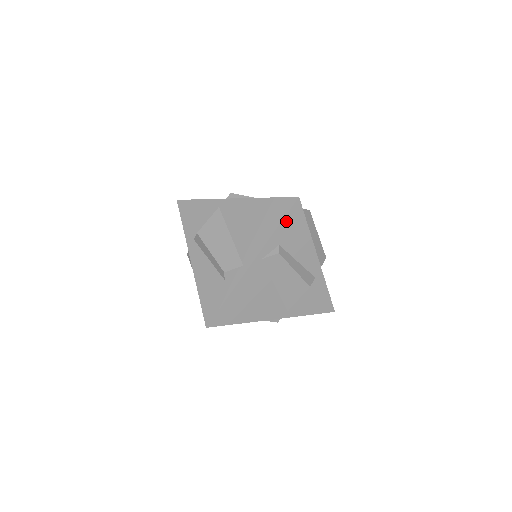
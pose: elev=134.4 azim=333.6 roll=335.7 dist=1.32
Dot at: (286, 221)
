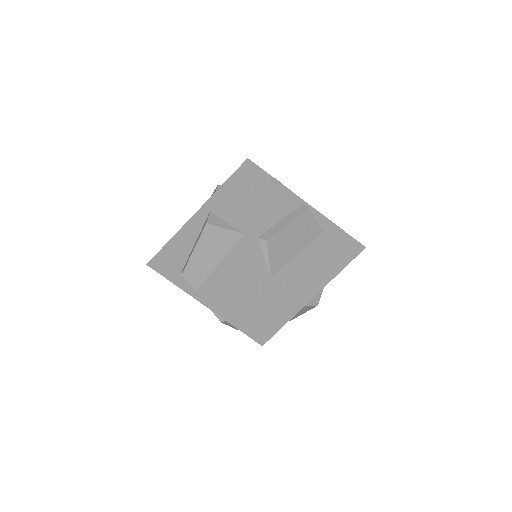
Dot at: (242, 331)
